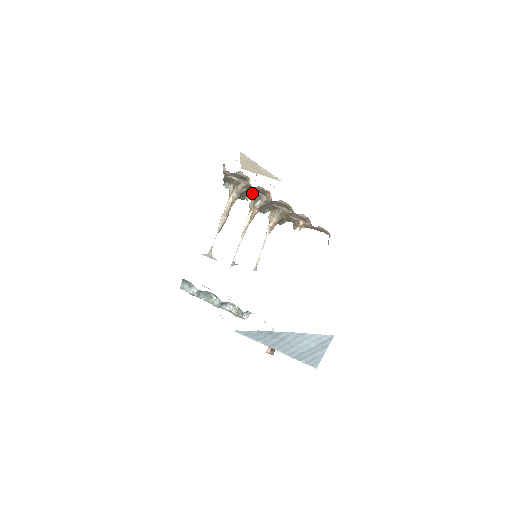
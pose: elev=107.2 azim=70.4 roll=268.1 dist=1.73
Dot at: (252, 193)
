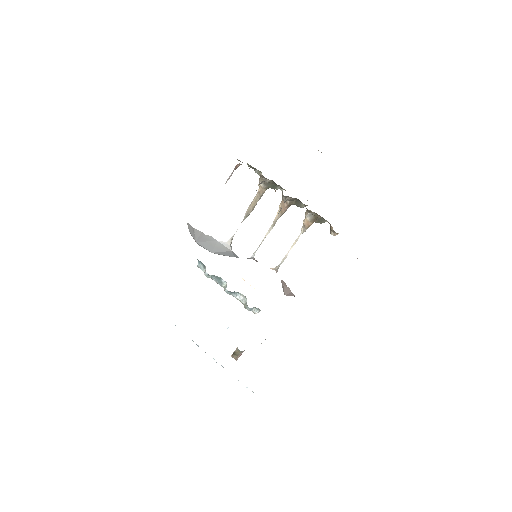
Dot at: occluded
